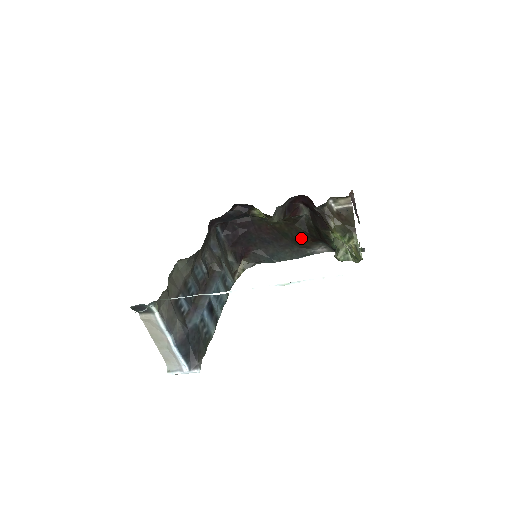
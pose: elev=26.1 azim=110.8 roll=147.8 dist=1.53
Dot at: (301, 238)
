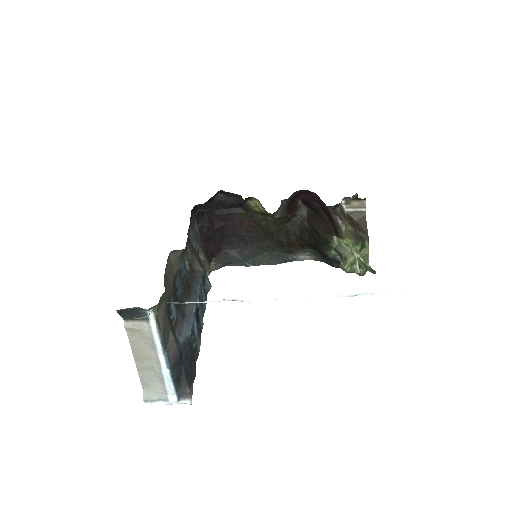
Dot at: (288, 241)
